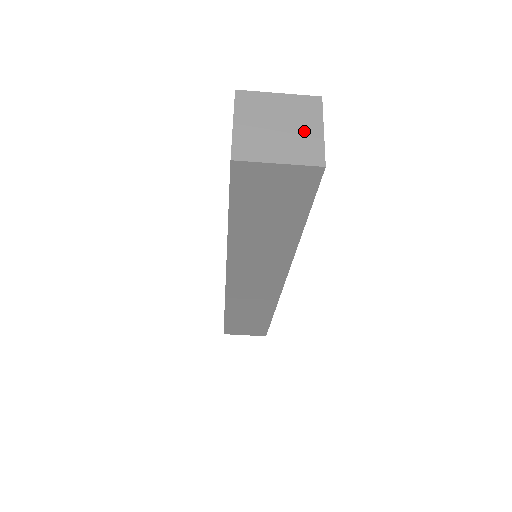
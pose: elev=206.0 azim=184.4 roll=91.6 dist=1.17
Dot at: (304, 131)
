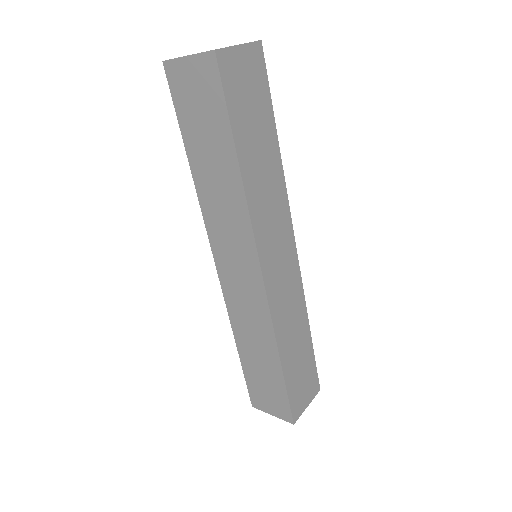
Dot at: occluded
